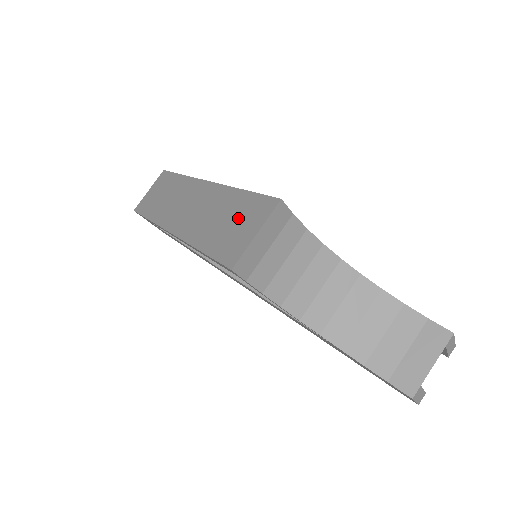
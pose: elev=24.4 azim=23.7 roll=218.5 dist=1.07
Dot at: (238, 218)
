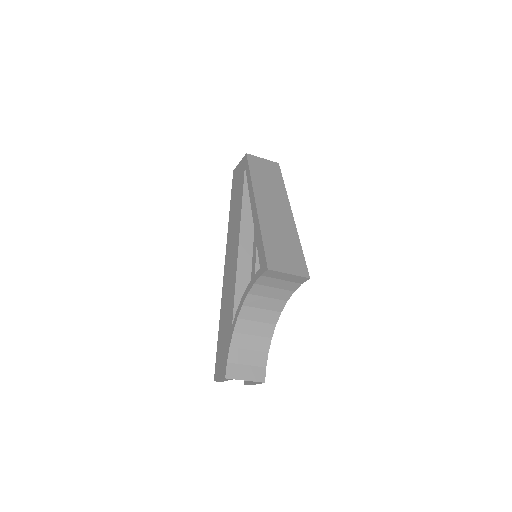
Dot at: (289, 255)
